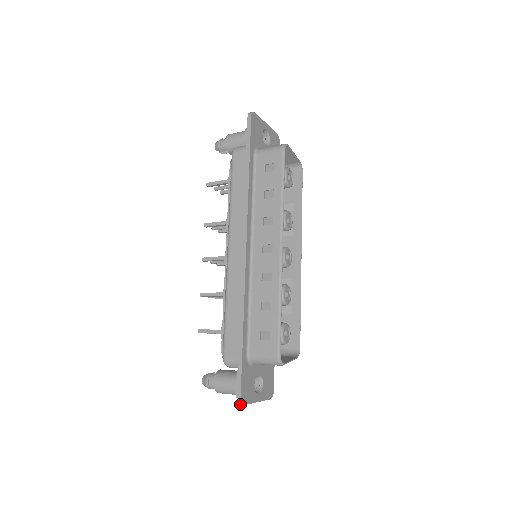
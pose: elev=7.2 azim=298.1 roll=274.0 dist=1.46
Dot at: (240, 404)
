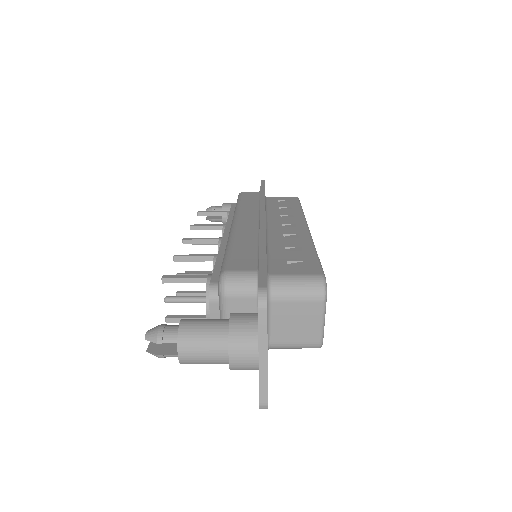
Dot at: (261, 303)
